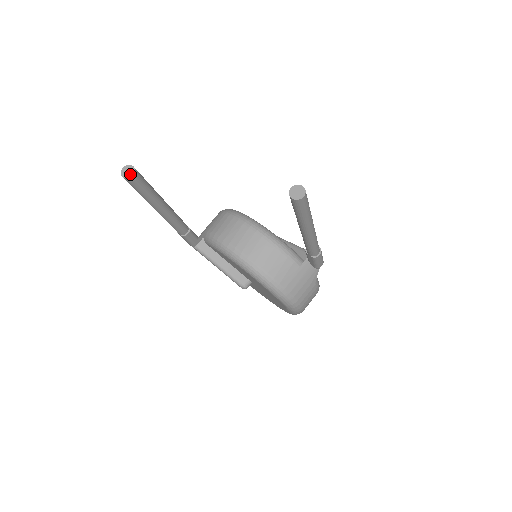
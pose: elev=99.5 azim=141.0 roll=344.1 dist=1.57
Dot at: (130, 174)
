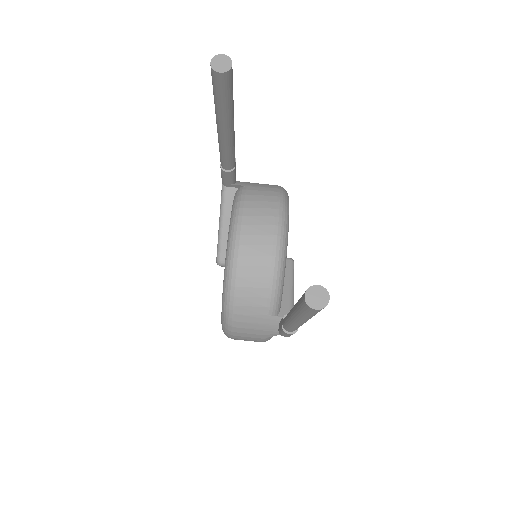
Dot at: (219, 69)
